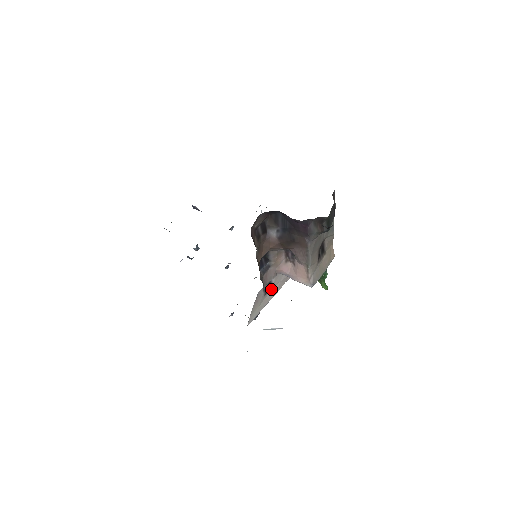
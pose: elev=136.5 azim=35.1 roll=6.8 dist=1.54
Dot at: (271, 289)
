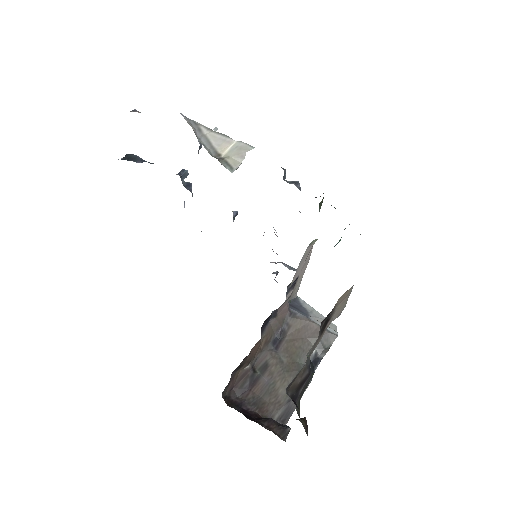
Dot at: occluded
